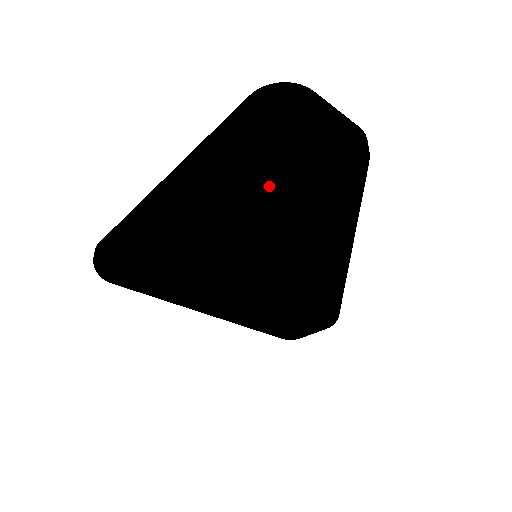
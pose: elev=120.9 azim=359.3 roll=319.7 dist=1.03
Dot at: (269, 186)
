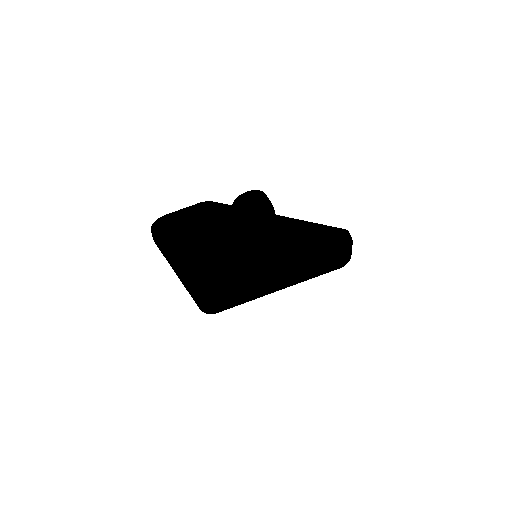
Dot at: (196, 252)
